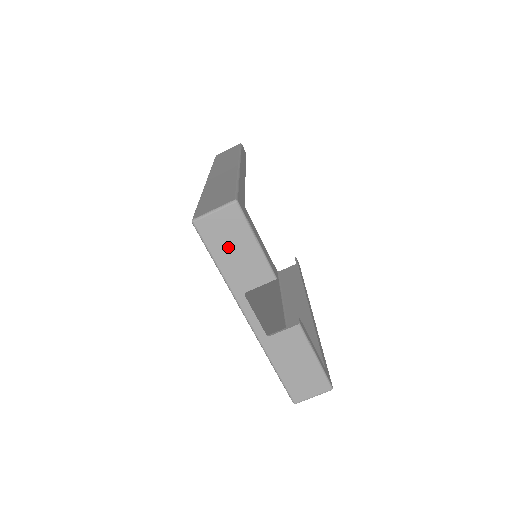
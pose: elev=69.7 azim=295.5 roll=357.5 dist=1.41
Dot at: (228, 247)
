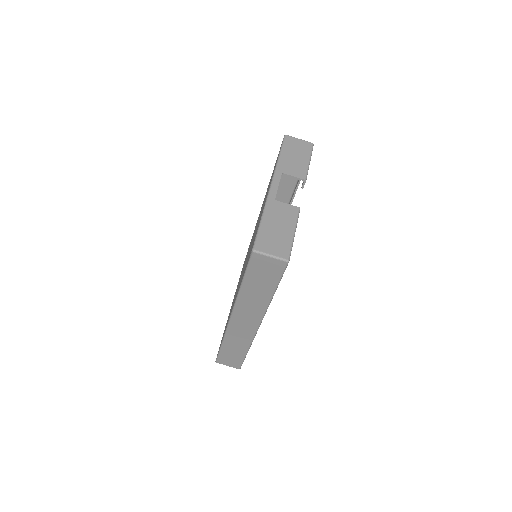
Dot at: (293, 153)
